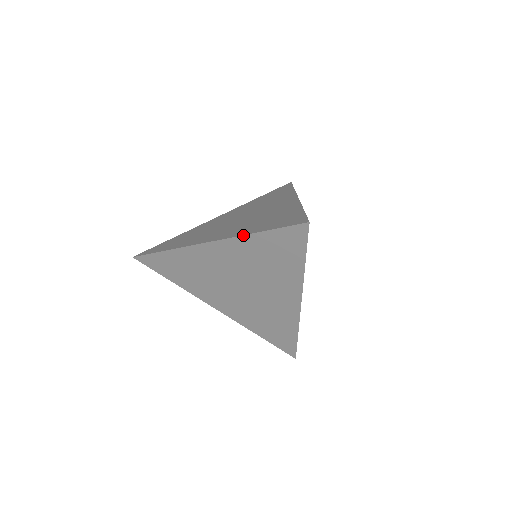
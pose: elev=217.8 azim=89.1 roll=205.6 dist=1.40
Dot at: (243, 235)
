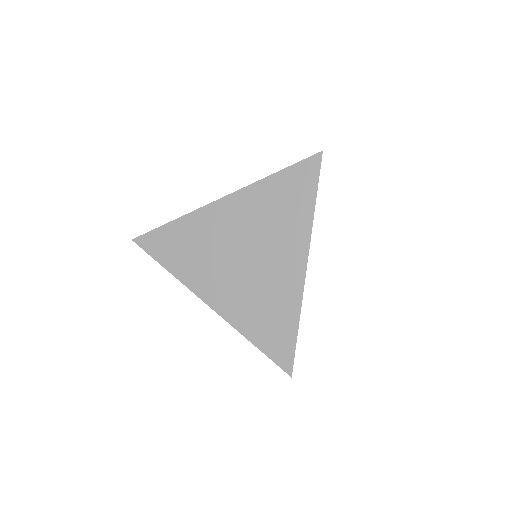
Dot at: (259, 180)
